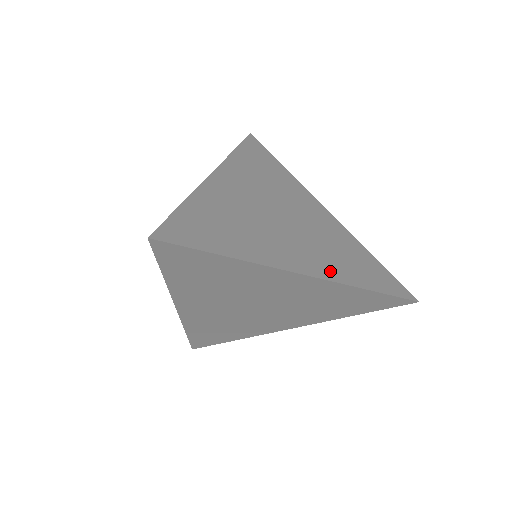
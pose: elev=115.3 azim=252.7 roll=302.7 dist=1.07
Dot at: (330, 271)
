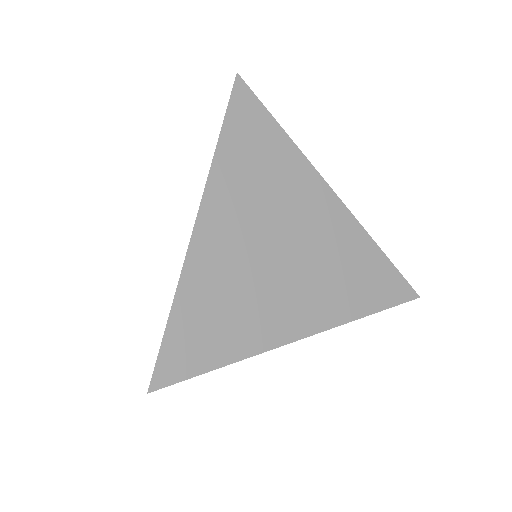
Dot at: (328, 314)
